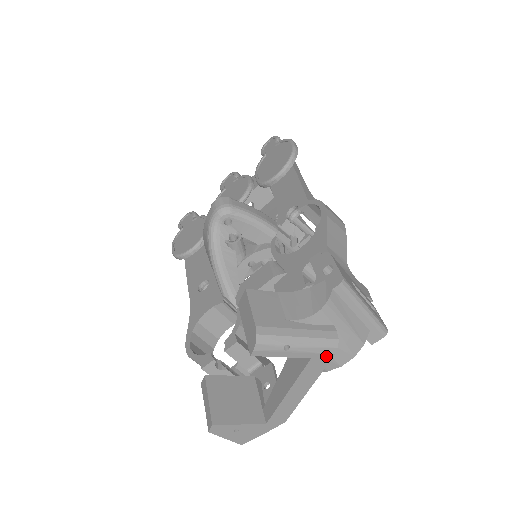
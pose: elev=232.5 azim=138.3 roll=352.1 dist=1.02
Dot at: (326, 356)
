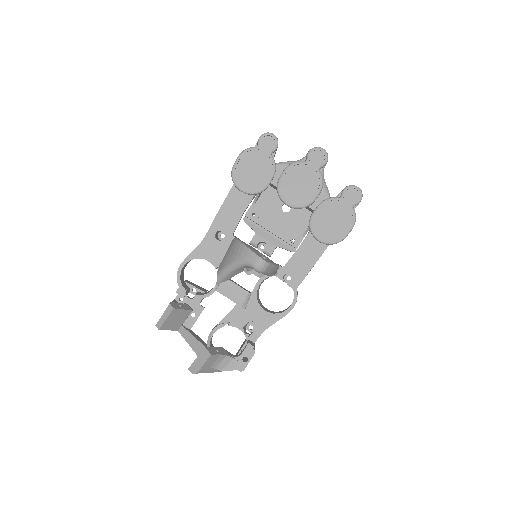
Dot at: occluded
